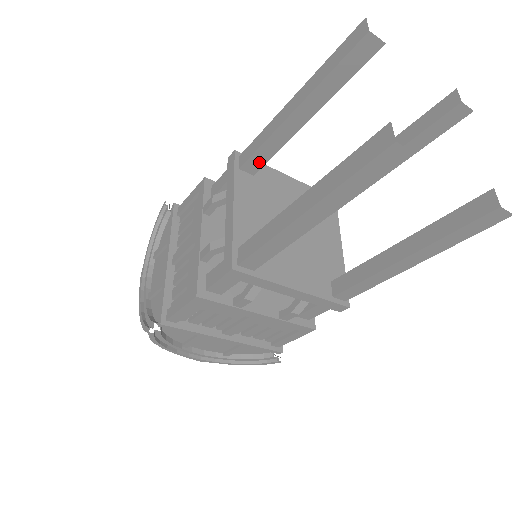
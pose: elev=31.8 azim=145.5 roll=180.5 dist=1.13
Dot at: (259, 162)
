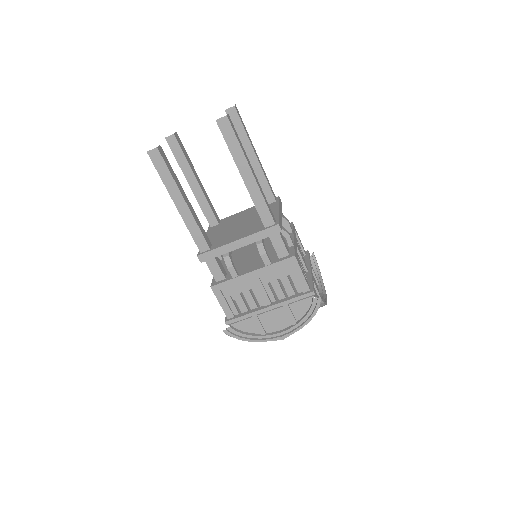
Dot at: (212, 216)
